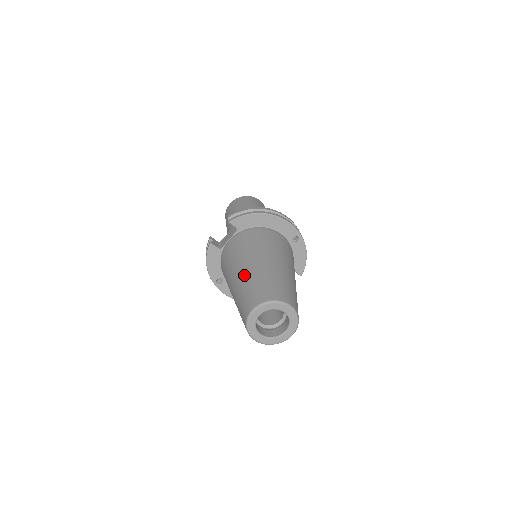
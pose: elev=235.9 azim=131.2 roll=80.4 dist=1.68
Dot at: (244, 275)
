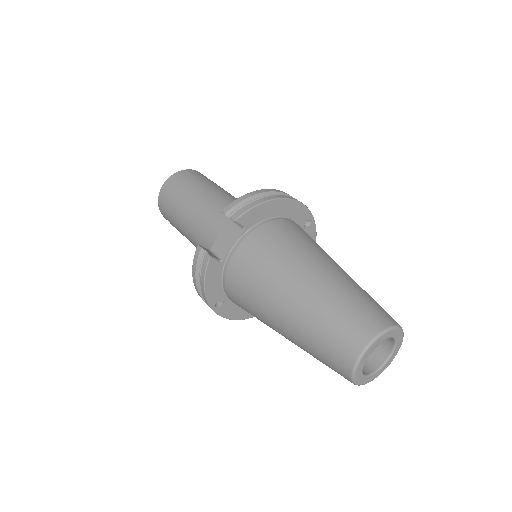
Dot at: (309, 298)
